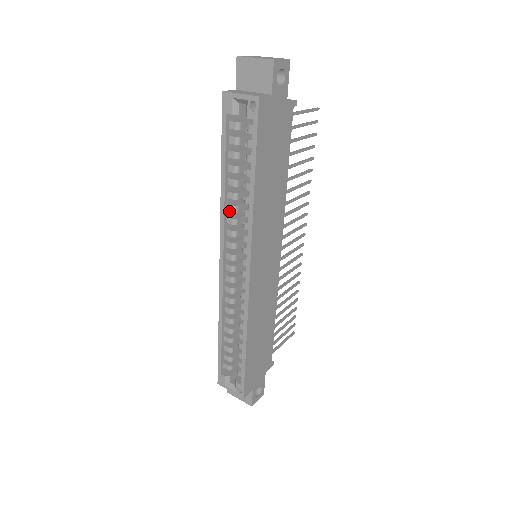
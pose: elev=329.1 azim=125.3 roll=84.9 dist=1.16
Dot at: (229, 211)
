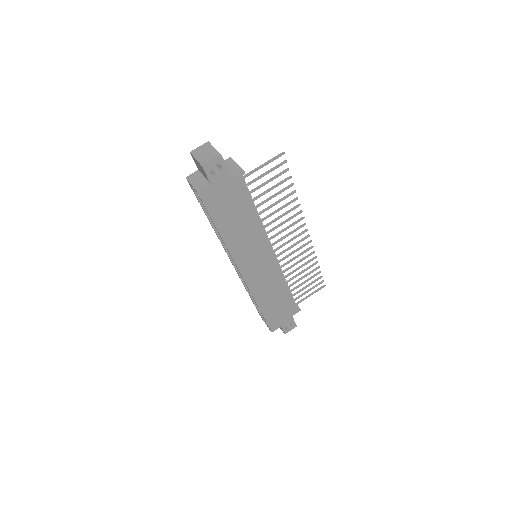
Dot at: occluded
